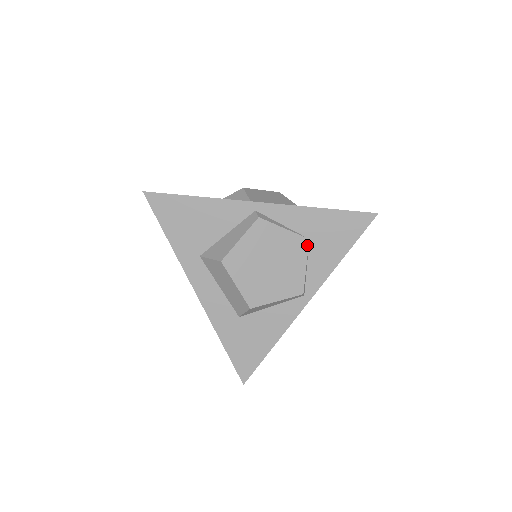
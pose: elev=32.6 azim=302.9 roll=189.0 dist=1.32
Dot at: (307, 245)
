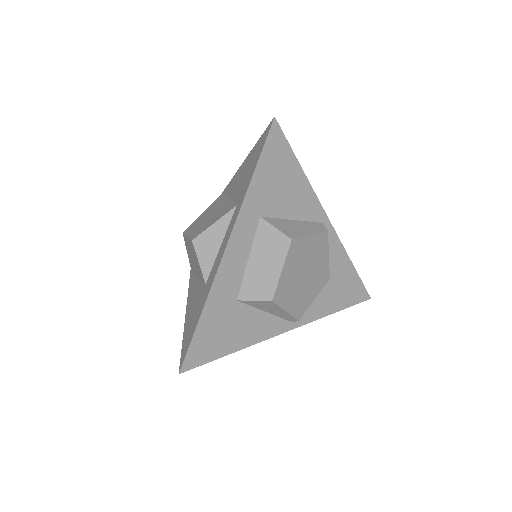
Dot at: (326, 282)
